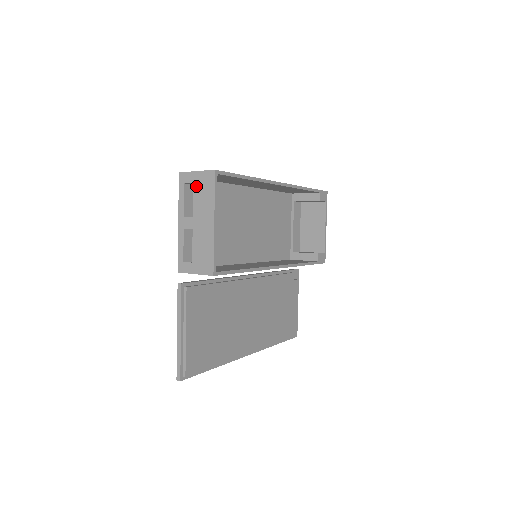
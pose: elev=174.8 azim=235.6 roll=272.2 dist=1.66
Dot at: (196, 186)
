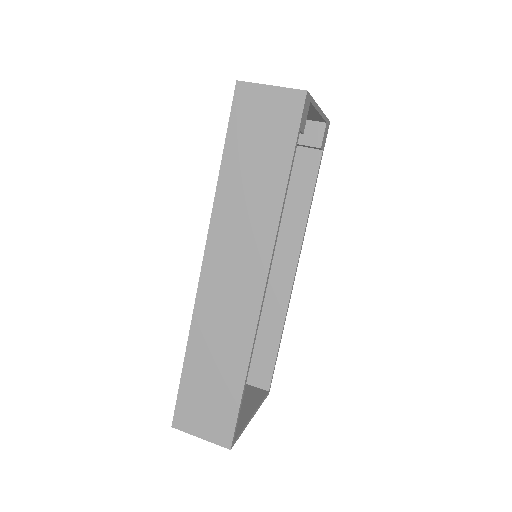
Dot at: occluded
